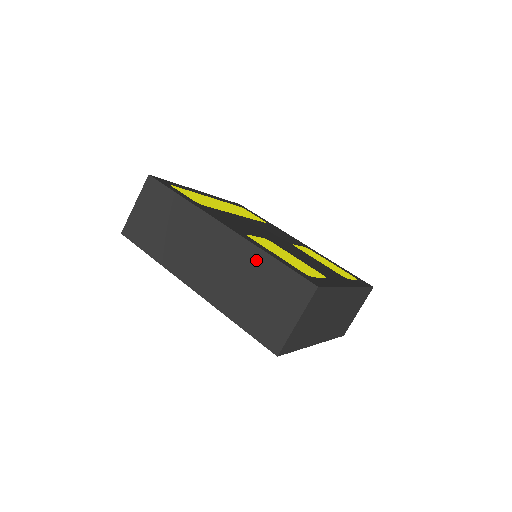
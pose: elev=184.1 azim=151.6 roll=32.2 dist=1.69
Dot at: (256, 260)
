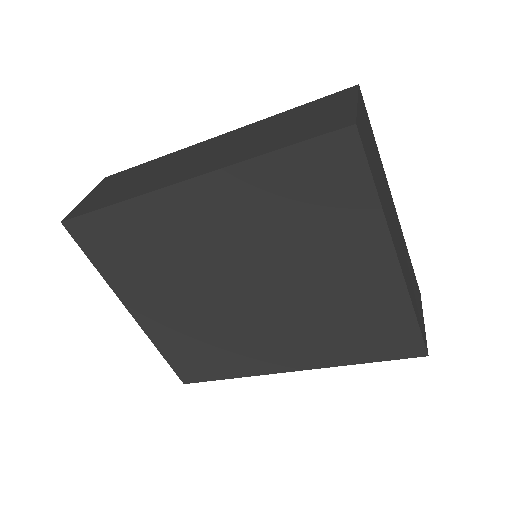
Dot at: (270, 121)
